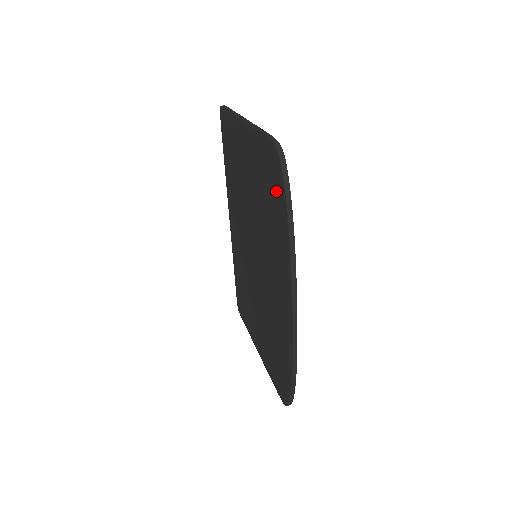
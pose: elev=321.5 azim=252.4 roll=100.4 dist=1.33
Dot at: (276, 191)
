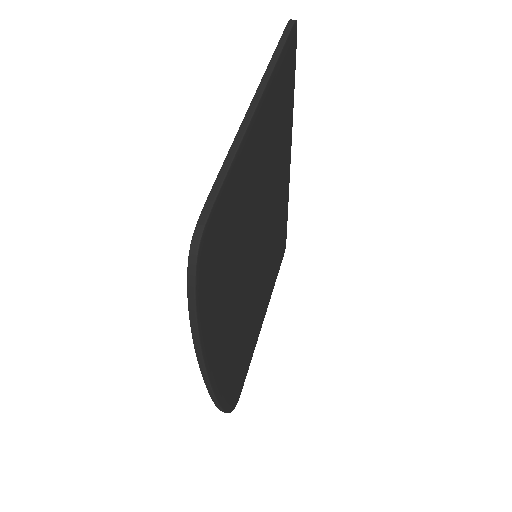
Dot at: occluded
